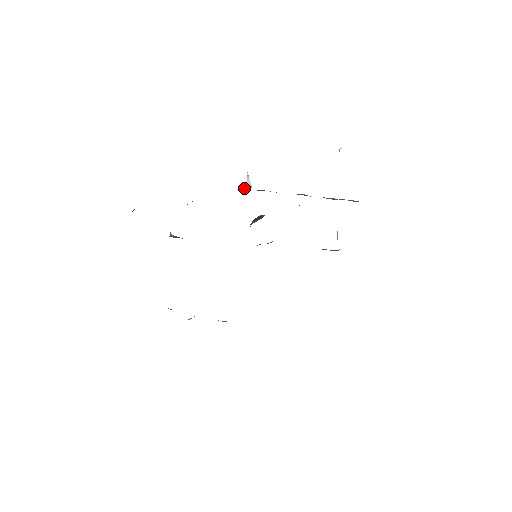
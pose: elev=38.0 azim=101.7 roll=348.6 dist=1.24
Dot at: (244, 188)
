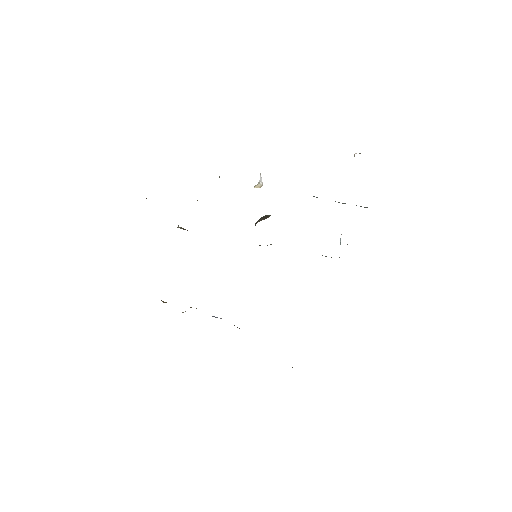
Dot at: (255, 185)
